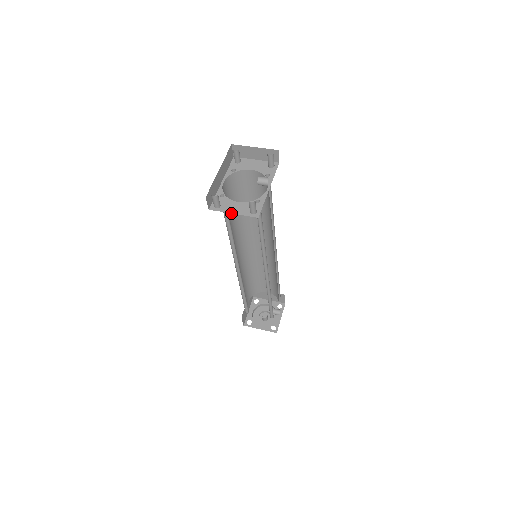
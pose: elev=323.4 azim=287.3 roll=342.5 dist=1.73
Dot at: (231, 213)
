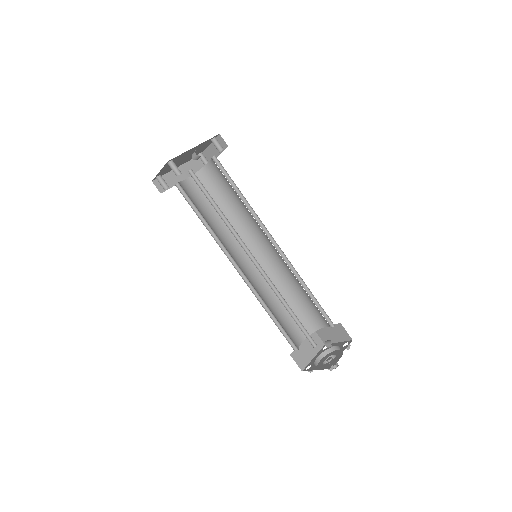
Dot at: (214, 213)
